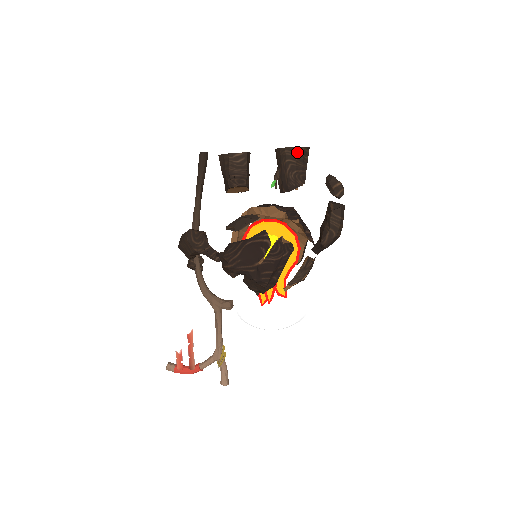
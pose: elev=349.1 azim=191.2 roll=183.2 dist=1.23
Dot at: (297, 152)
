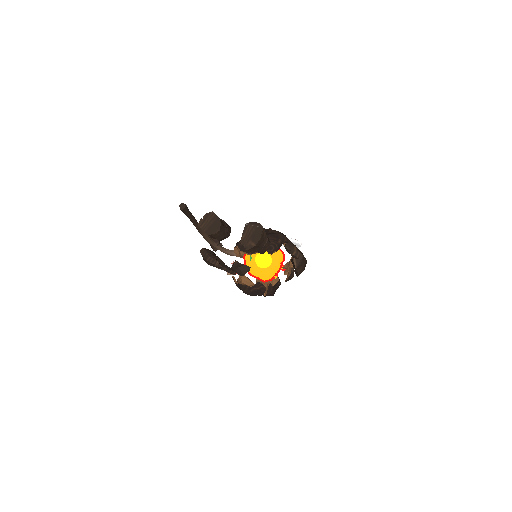
Dot at: (257, 245)
